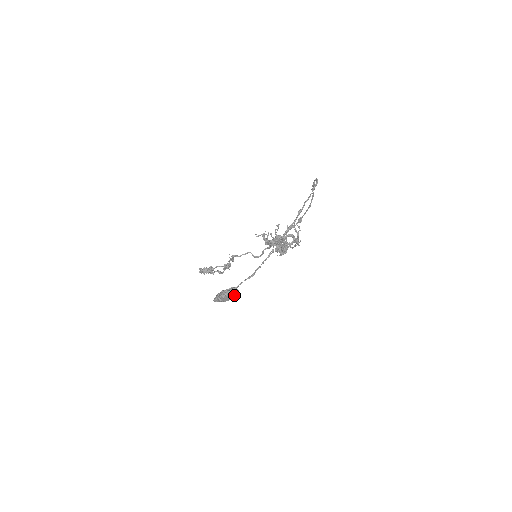
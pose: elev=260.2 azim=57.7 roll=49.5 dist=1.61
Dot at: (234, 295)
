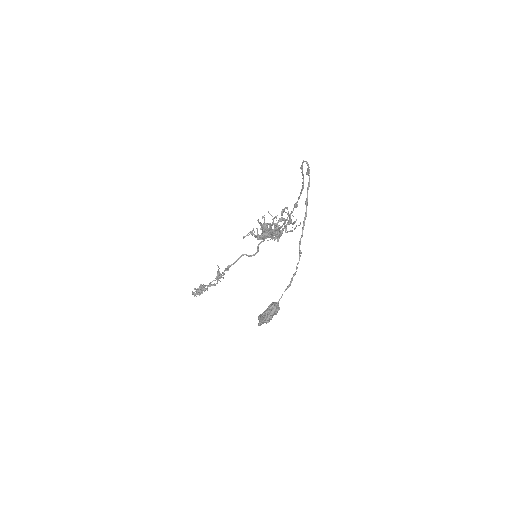
Dot at: (278, 310)
